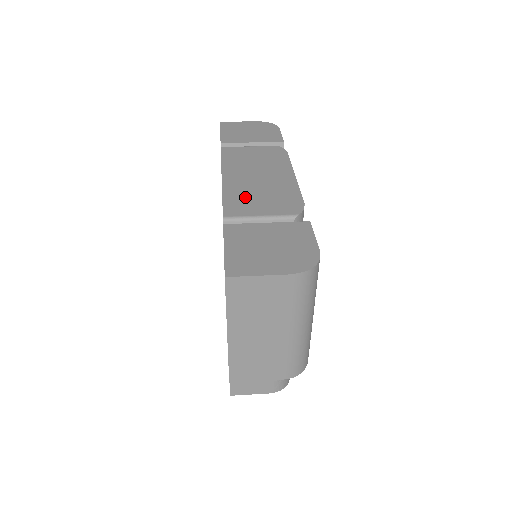
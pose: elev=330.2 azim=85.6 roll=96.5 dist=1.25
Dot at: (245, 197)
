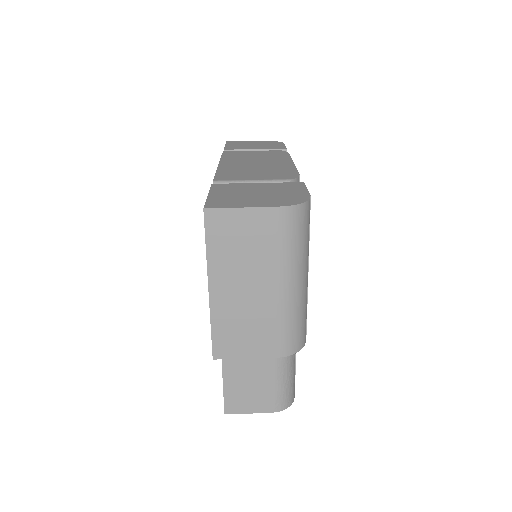
Dot at: (239, 172)
